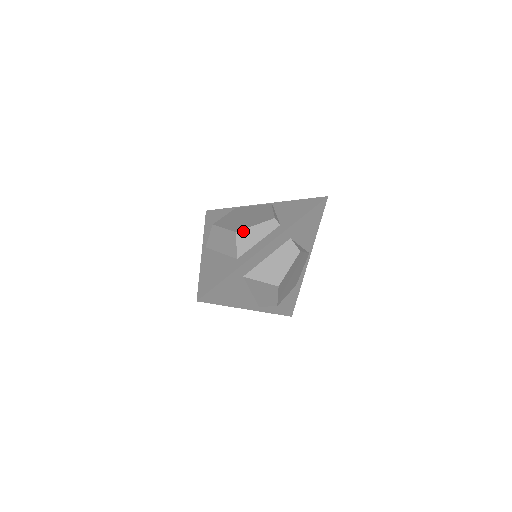
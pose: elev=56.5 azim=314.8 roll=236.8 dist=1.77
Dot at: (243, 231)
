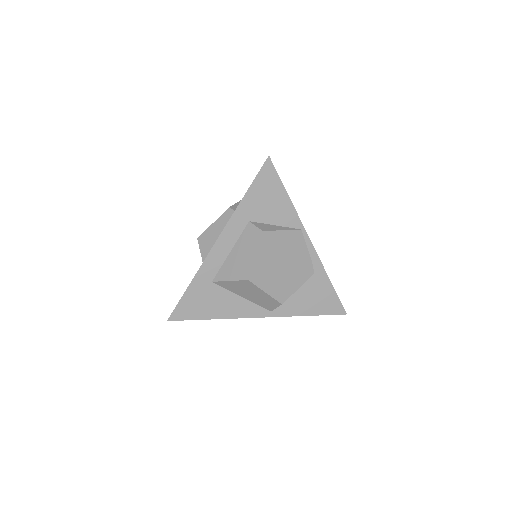
Dot at: (203, 234)
